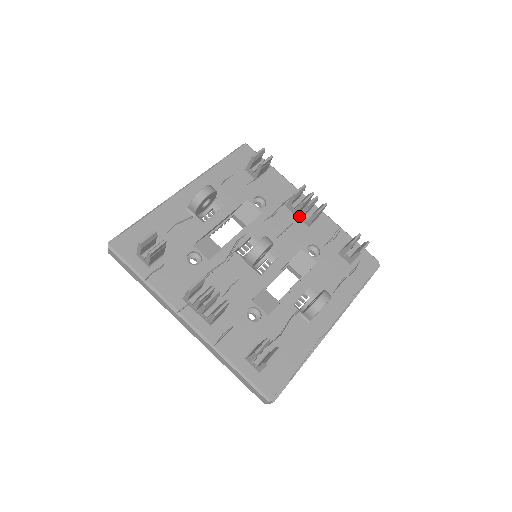
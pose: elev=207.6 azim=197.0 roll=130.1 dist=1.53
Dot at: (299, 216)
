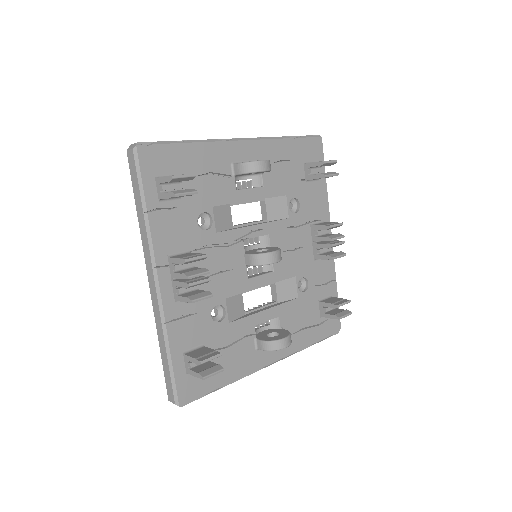
Dot at: (315, 244)
